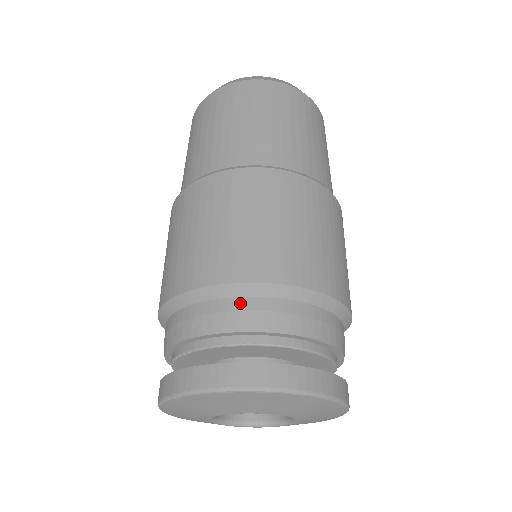
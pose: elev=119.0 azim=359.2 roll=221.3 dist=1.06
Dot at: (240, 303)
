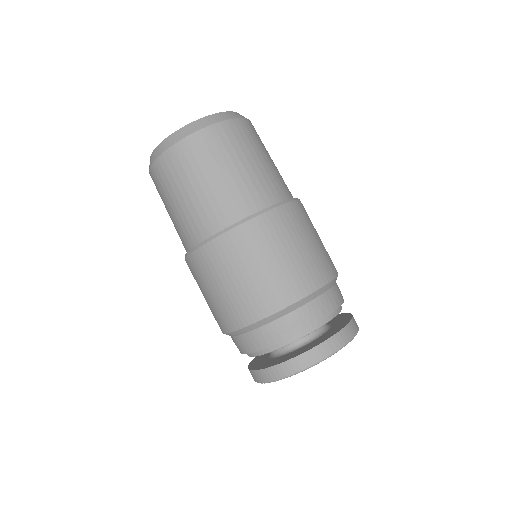
Dot at: (283, 321)
